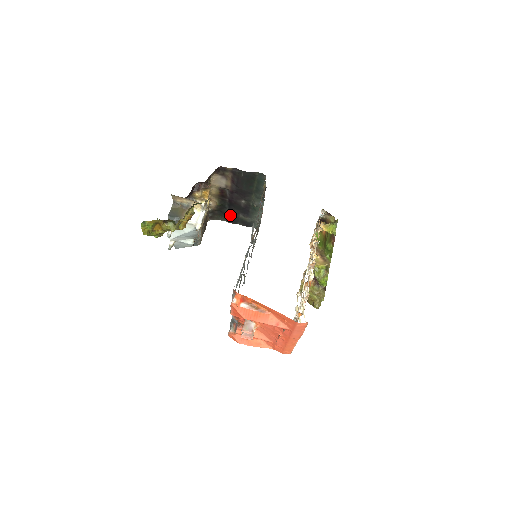
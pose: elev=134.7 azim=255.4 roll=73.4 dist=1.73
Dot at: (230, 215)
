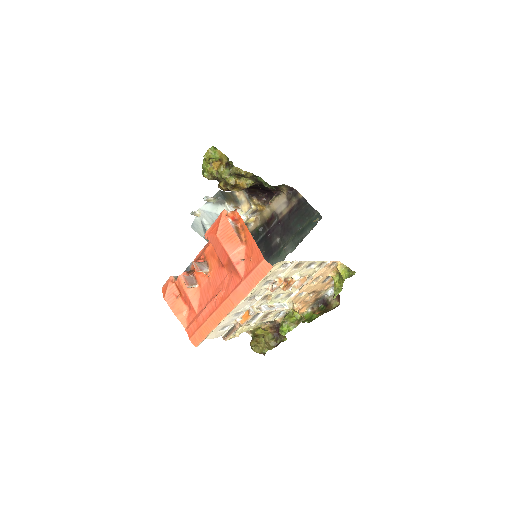
Dot at: occluded
